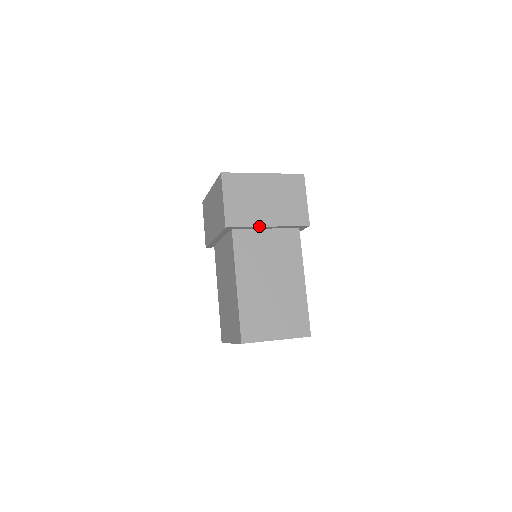
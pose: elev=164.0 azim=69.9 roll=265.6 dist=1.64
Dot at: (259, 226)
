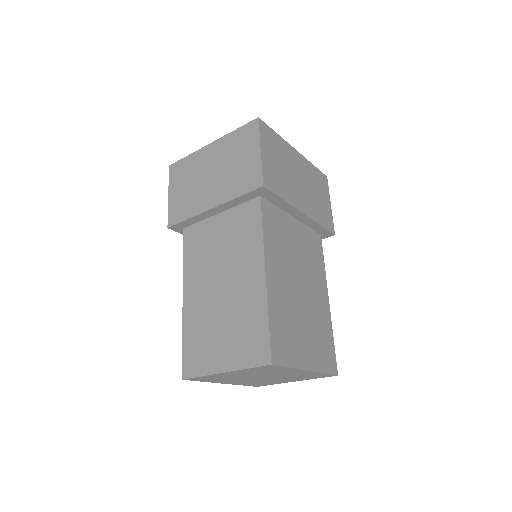
Dot at: (201, 212)
